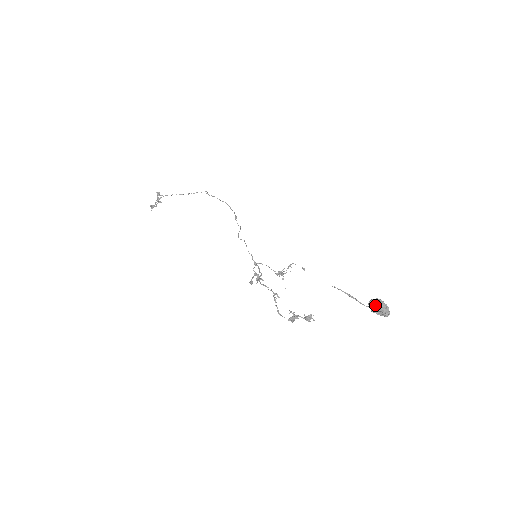
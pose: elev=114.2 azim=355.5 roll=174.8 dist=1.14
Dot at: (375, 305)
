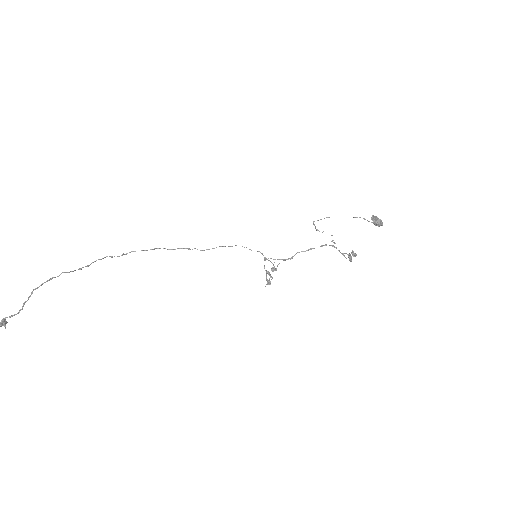
Dot at: (377, 218)
